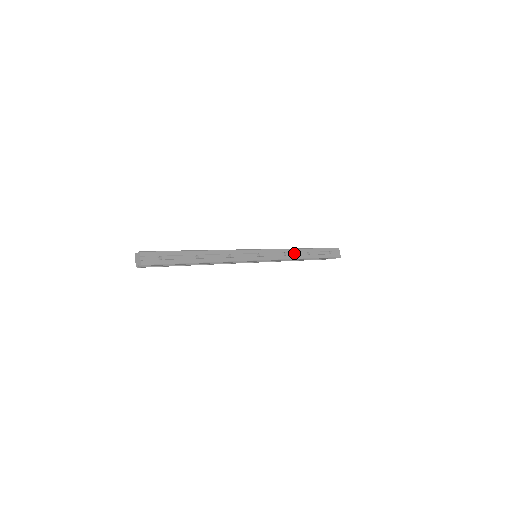
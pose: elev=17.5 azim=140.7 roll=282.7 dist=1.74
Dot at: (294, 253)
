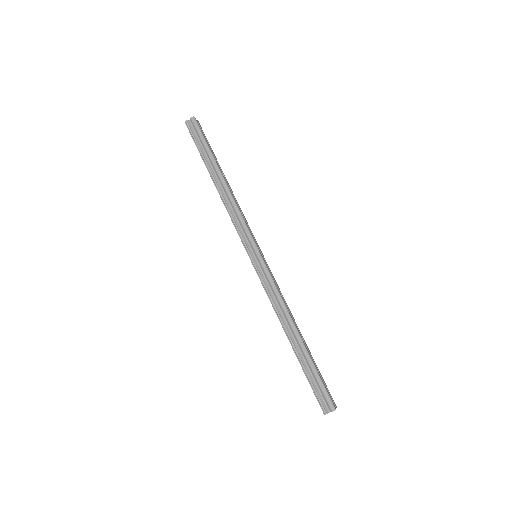
Dot at: (289, 312)
